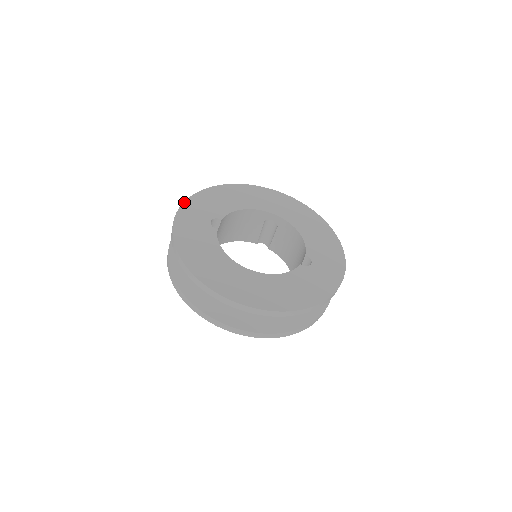
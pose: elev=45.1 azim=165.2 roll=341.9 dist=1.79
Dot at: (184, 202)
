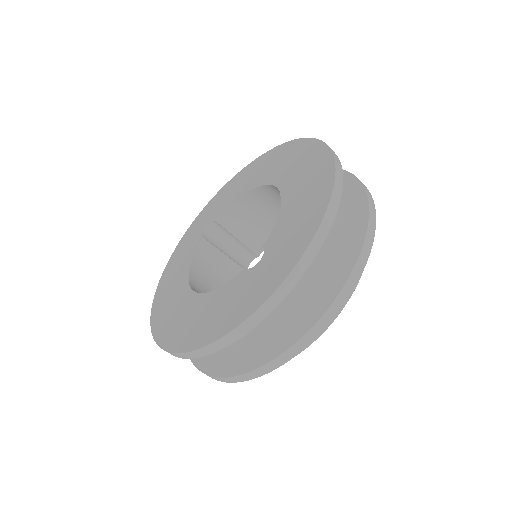
Dot at: (201, 211)
